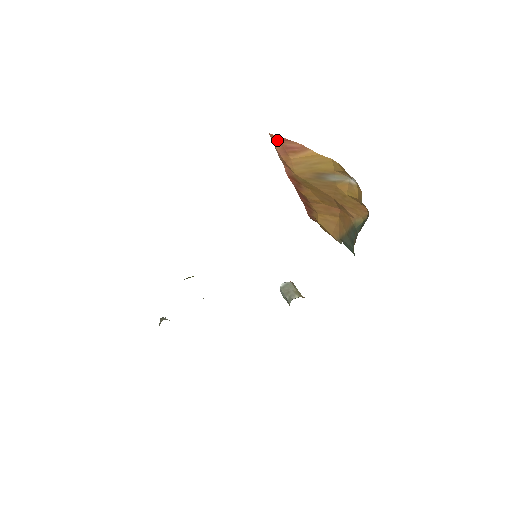
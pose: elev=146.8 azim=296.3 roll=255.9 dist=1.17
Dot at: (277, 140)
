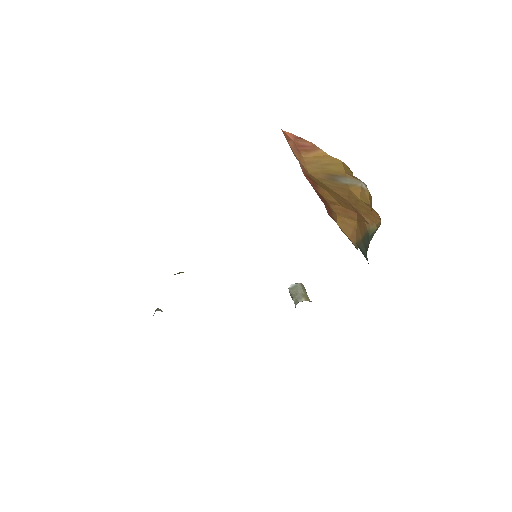
Dot at: (289, 137)
